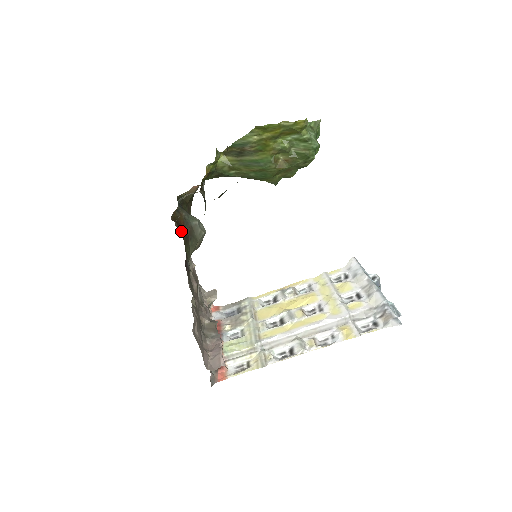
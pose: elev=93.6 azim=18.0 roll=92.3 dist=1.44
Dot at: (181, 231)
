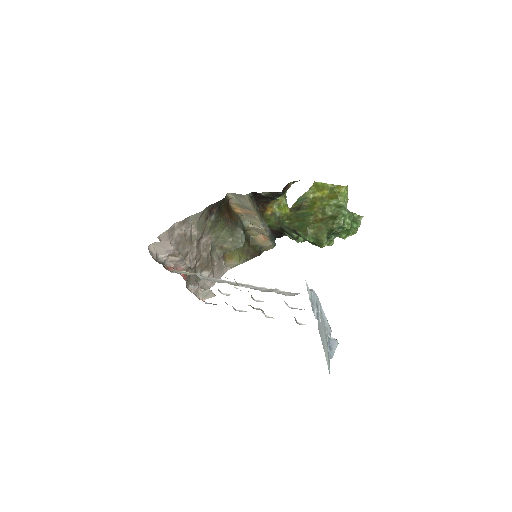
Dot at: (227, 204)
